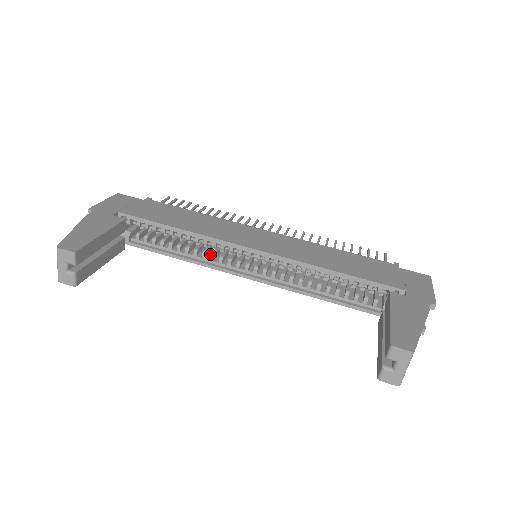
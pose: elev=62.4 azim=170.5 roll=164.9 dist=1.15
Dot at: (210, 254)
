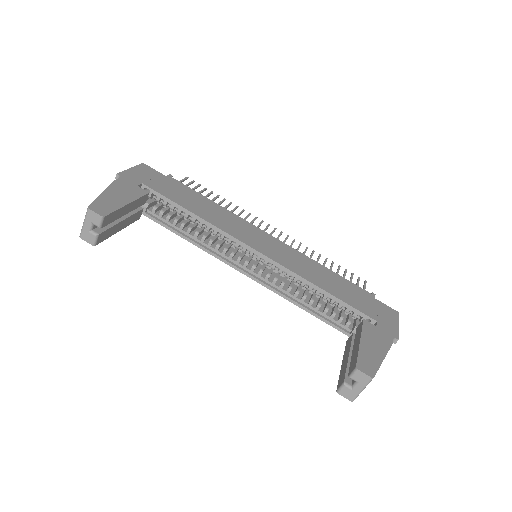
Dot at: (215, 243)
